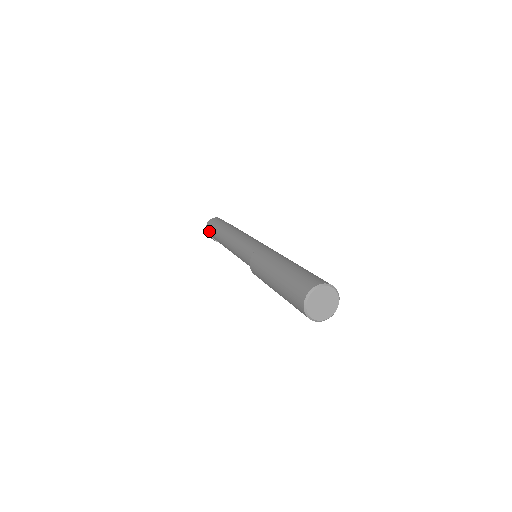
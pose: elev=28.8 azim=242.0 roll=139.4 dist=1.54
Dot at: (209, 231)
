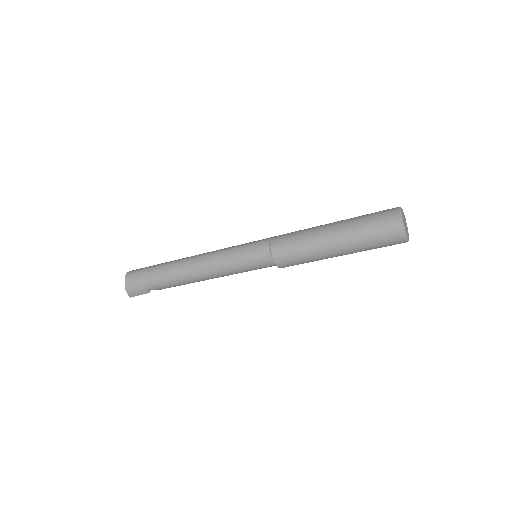
Dot at: (137, 281)
